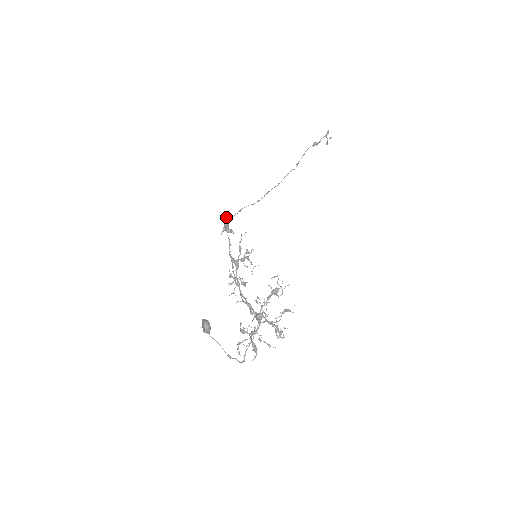
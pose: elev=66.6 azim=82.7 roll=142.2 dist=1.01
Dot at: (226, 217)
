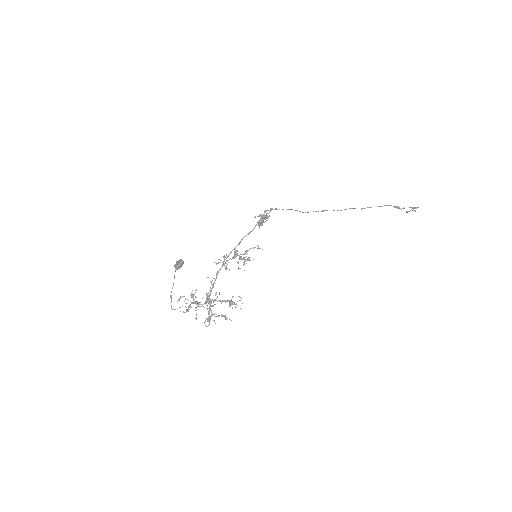
Dot at: (266, 218)
